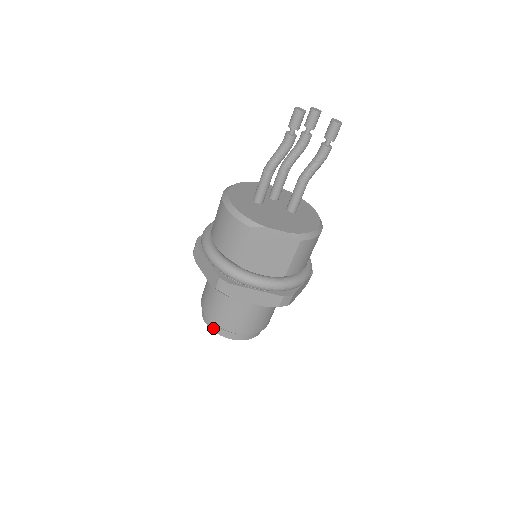
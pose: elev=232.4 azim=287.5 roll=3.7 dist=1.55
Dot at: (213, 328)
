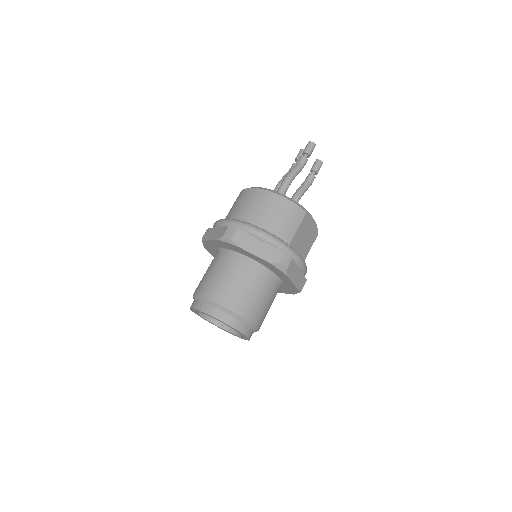
Dot at: (233, 324)
